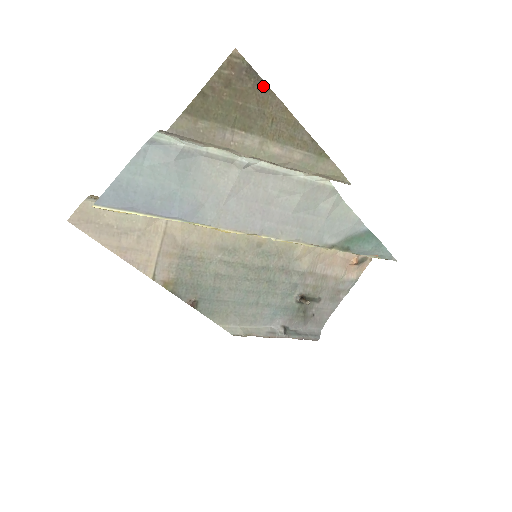
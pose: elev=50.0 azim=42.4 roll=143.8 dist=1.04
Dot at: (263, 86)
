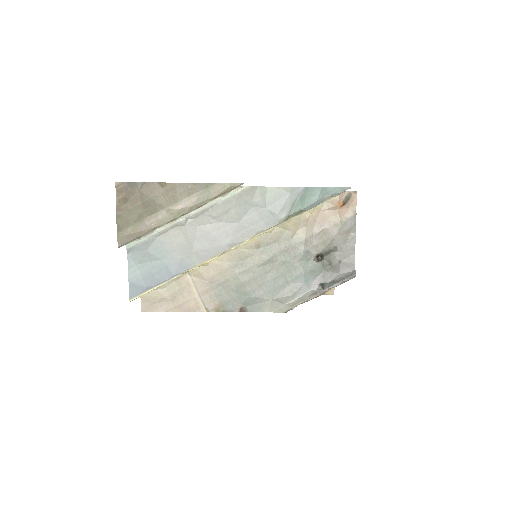
Dot at: (143, 185)
